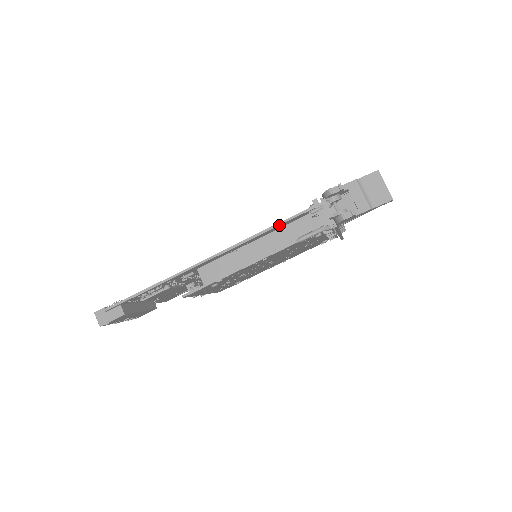
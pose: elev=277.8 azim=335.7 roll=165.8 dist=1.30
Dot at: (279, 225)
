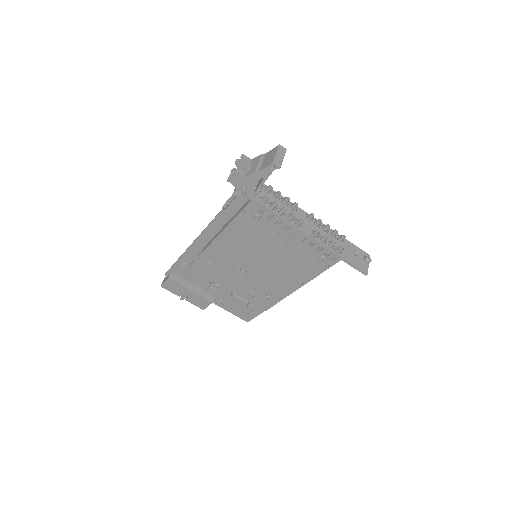
Dot at: occluded
